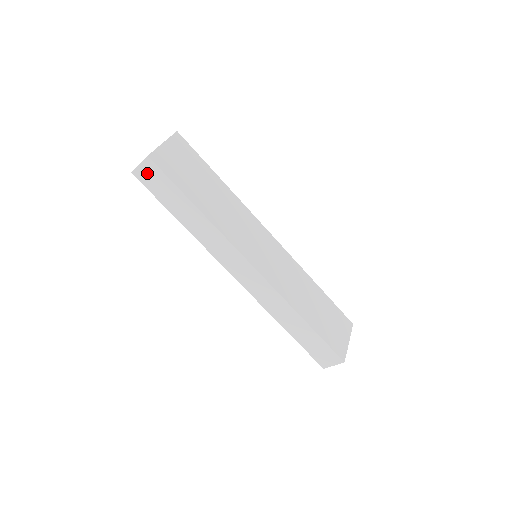
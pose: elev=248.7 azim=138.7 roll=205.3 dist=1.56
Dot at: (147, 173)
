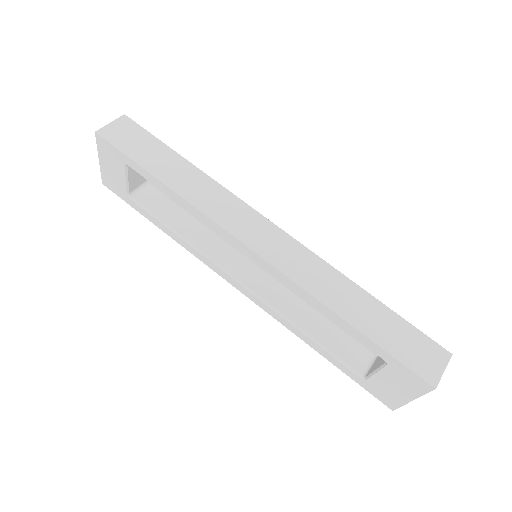
Dot at: (119, 131)
